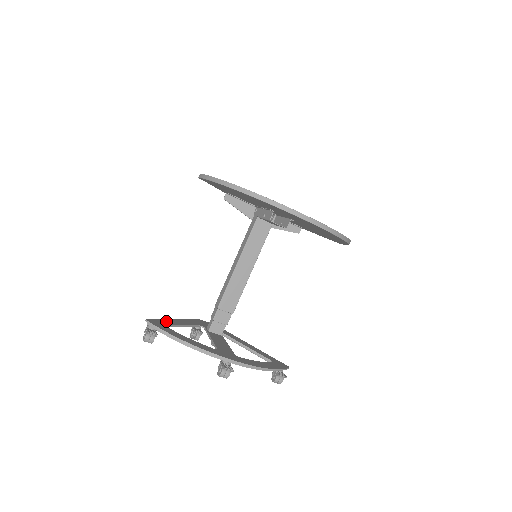
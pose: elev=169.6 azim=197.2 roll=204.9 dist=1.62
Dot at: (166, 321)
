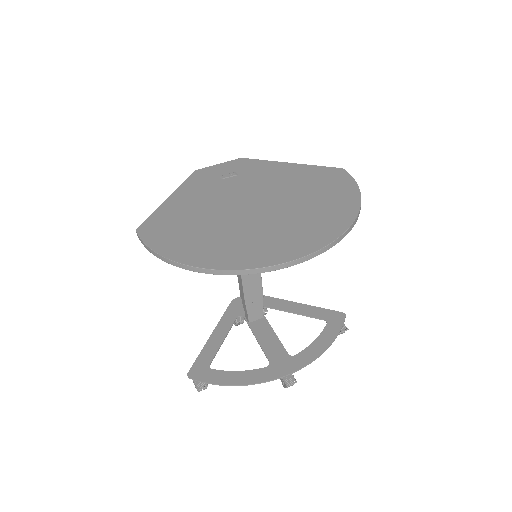
Dot at: (205, 353)
